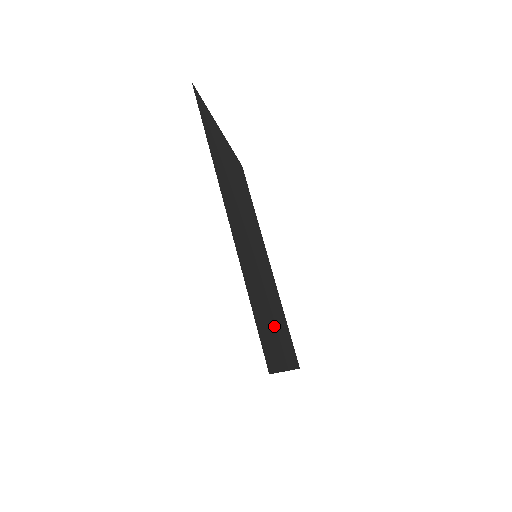
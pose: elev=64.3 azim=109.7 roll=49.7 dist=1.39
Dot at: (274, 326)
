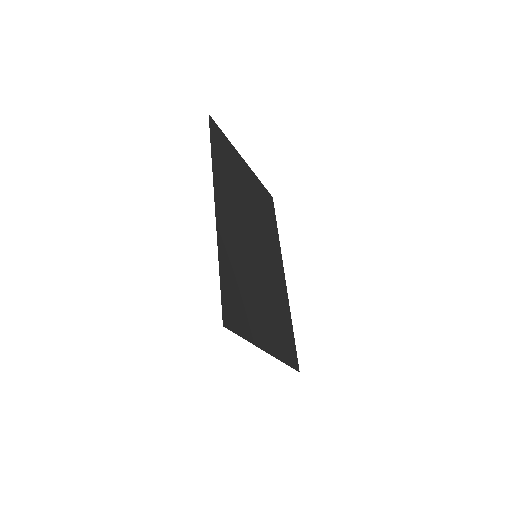
Dot at: (260, 312)
